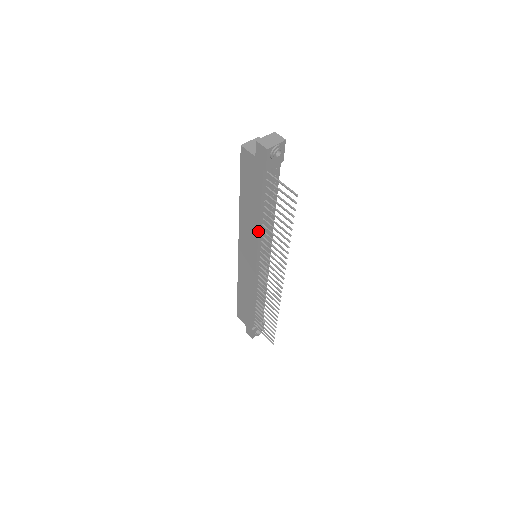
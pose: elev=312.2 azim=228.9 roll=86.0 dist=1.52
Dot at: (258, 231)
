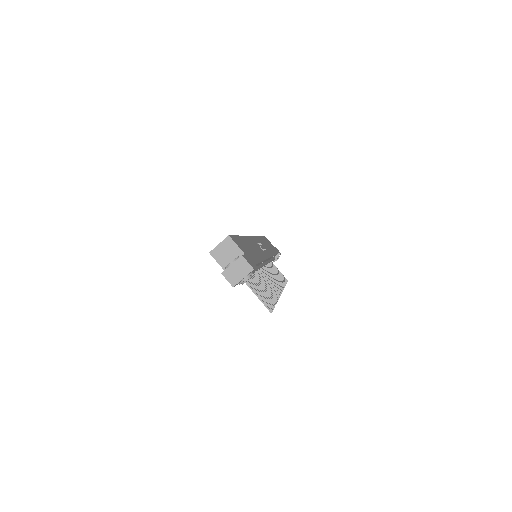
Dot at: occluded
